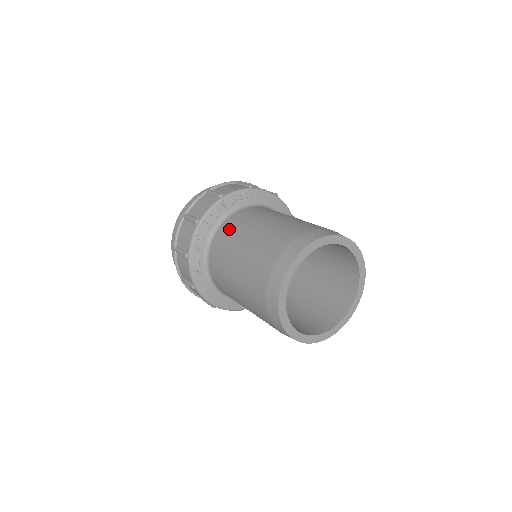
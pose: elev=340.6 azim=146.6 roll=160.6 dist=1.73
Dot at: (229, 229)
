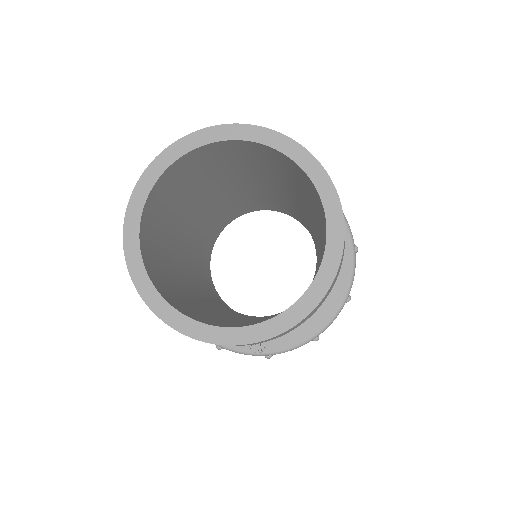
Dot at: occluded
